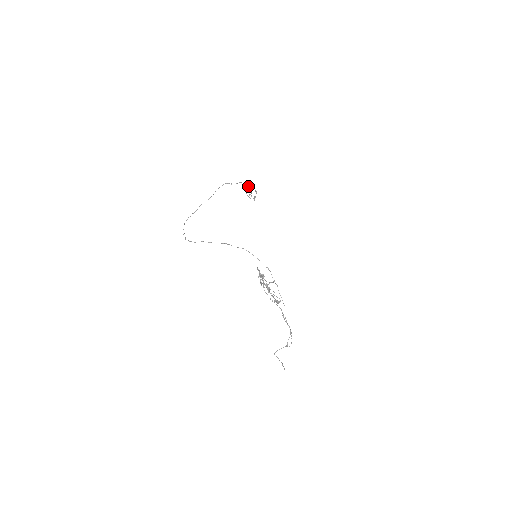
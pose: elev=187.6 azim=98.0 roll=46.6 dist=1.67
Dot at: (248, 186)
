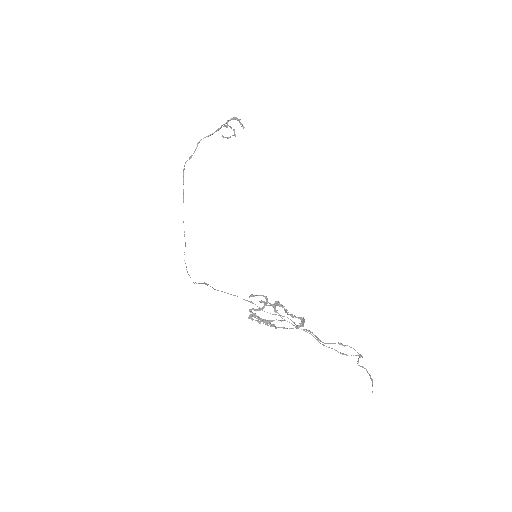
Dot at: (214, 132)
